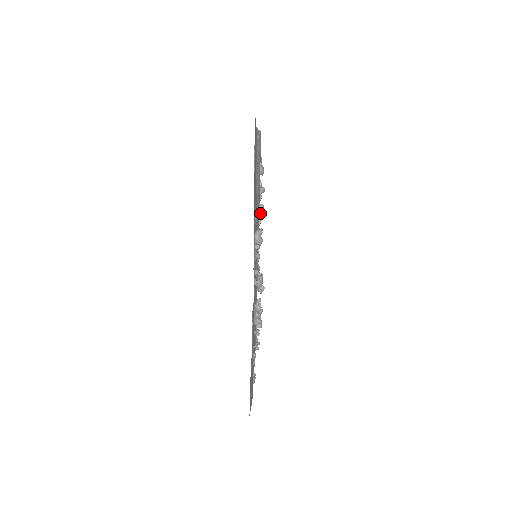
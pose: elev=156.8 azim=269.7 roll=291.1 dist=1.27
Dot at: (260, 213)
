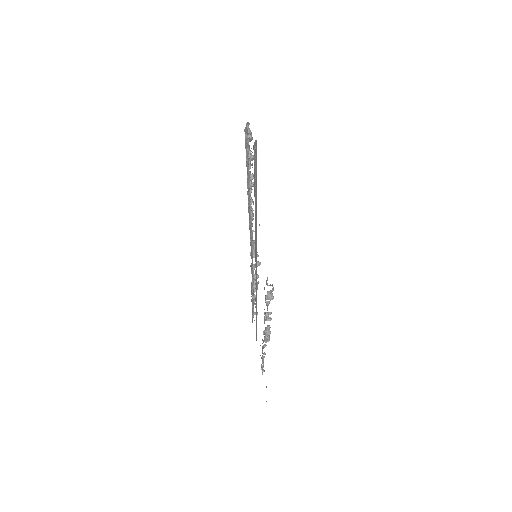
Dot at: (251, 185)
